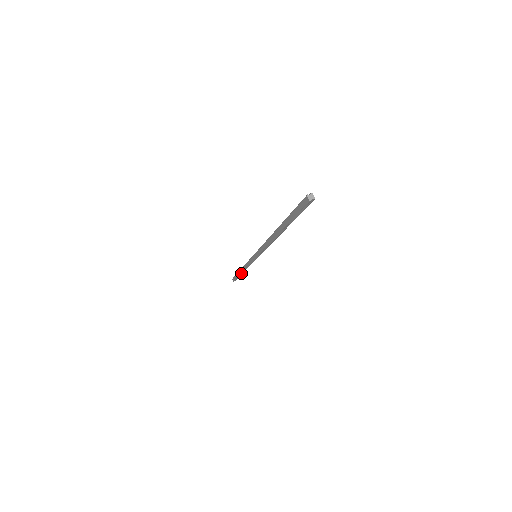
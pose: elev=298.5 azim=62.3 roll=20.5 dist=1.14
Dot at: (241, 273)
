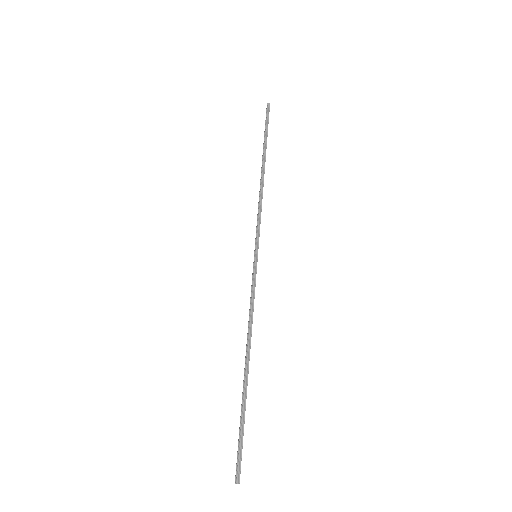
Dot at: (264, 157)
